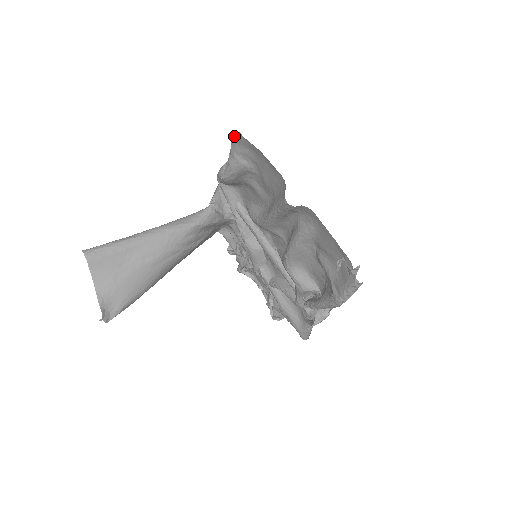
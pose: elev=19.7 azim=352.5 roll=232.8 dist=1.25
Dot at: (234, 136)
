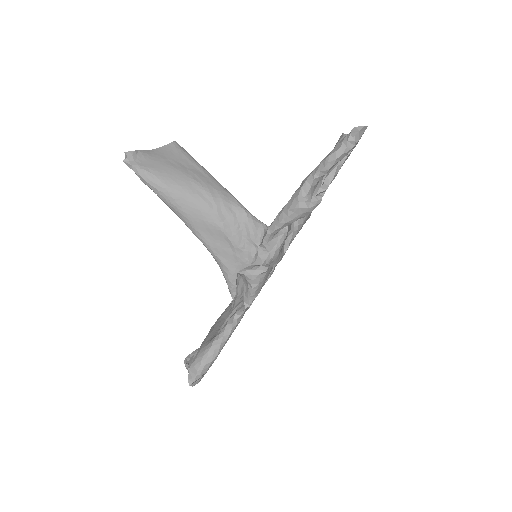
Dot at: occluded
